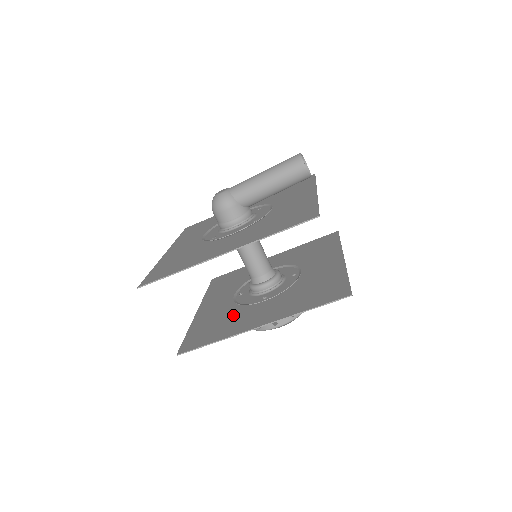
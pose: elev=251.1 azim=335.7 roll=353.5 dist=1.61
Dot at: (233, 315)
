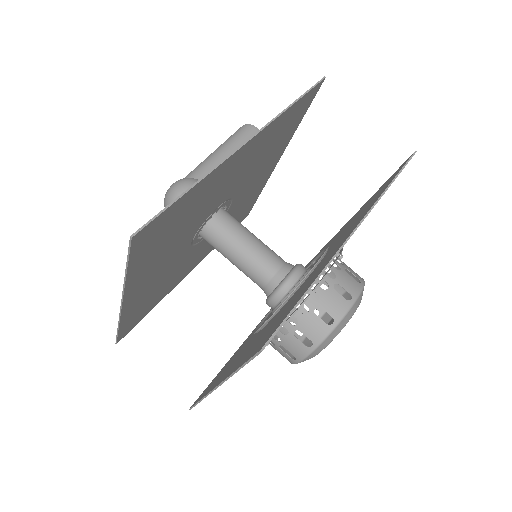
Dot at: (290, 300)
